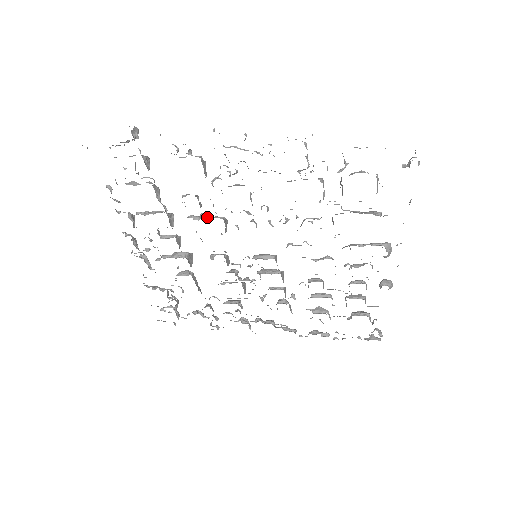
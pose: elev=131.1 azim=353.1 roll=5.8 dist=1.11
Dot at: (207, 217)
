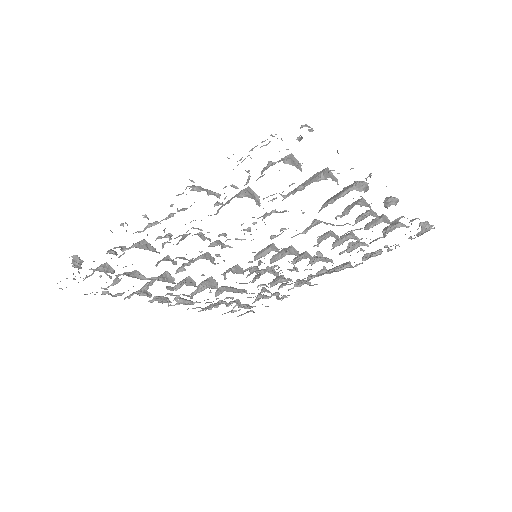
Dot at: (189, 264)
